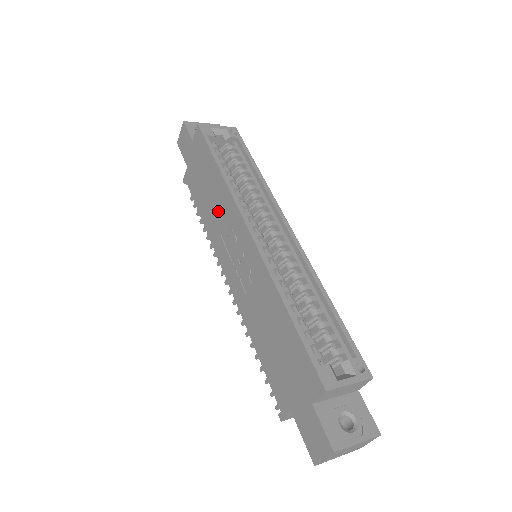
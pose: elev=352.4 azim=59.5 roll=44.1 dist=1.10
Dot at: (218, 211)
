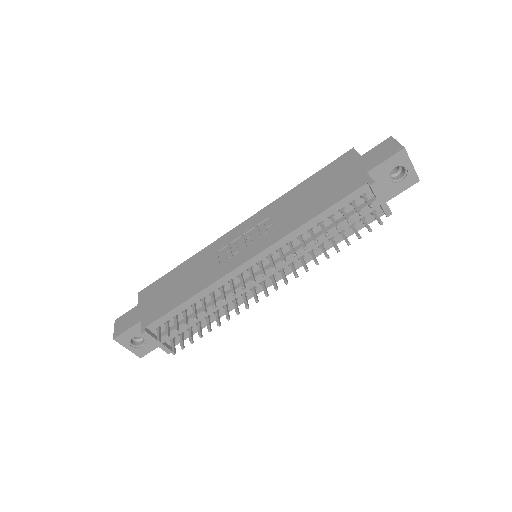
Dot at: (204, 266)
